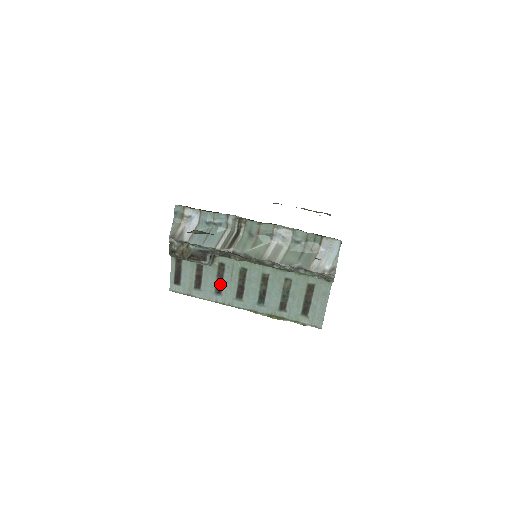
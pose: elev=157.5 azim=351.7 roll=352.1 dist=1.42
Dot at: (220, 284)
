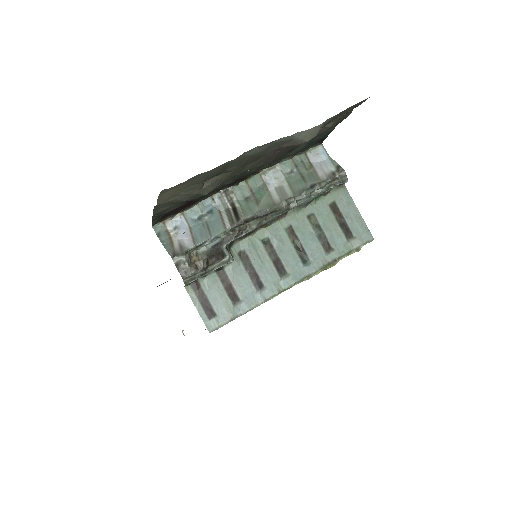
Dot at: (255, 276)
